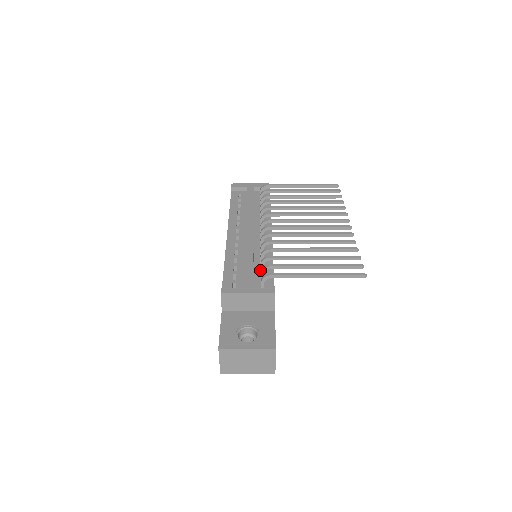
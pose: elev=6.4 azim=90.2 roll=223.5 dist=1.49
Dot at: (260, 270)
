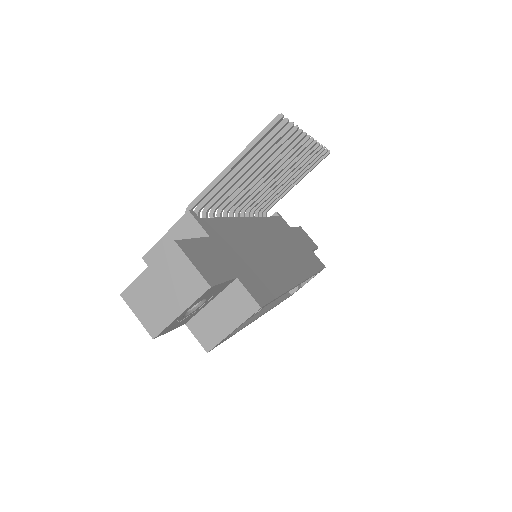
Dot at: occluded
